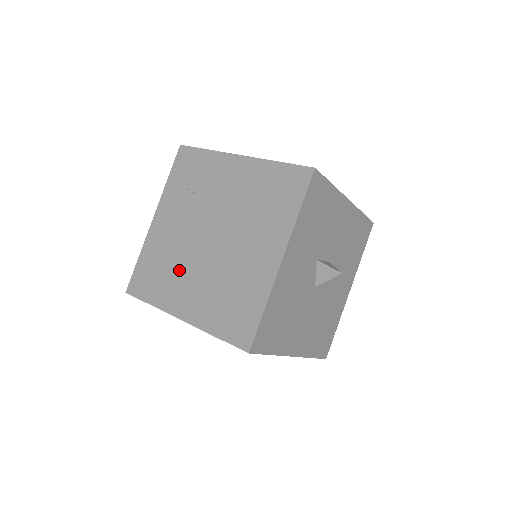
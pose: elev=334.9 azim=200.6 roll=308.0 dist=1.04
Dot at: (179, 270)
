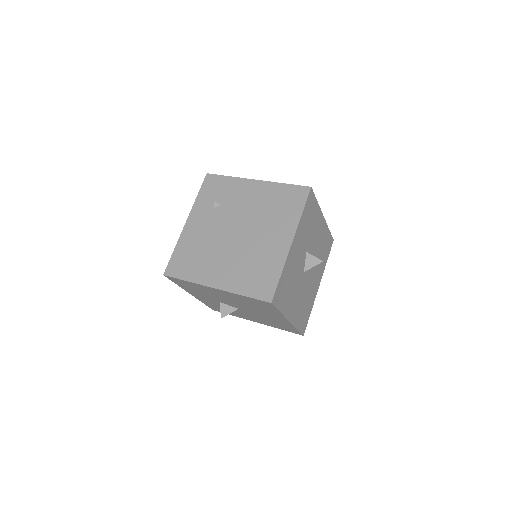
Dot at: (211, 255)
